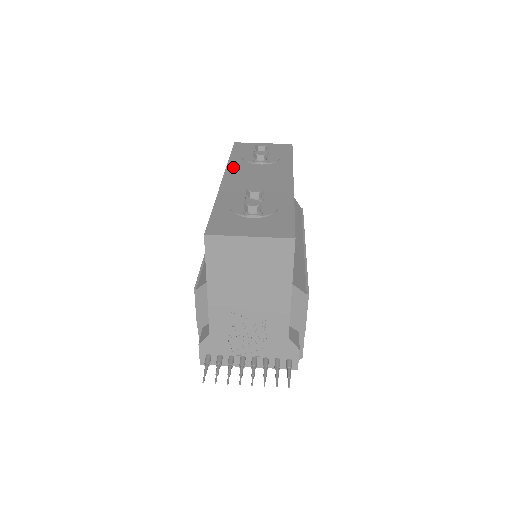
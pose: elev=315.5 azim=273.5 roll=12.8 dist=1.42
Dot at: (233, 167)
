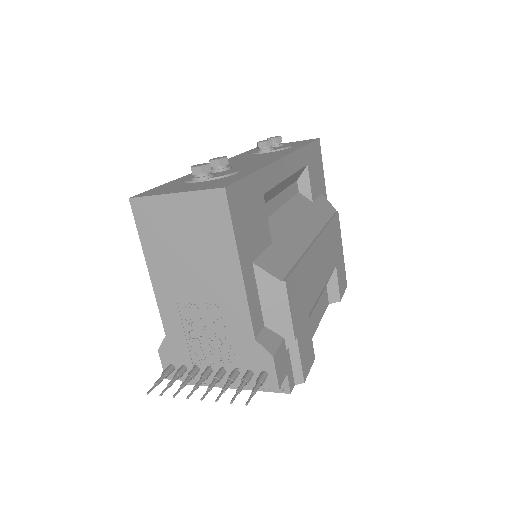
Dot at: (231, 159)
